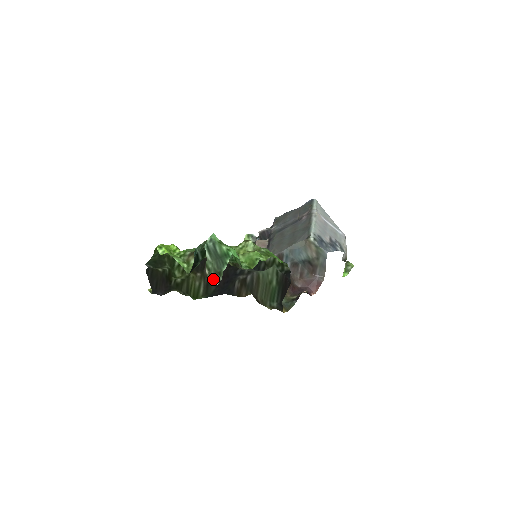
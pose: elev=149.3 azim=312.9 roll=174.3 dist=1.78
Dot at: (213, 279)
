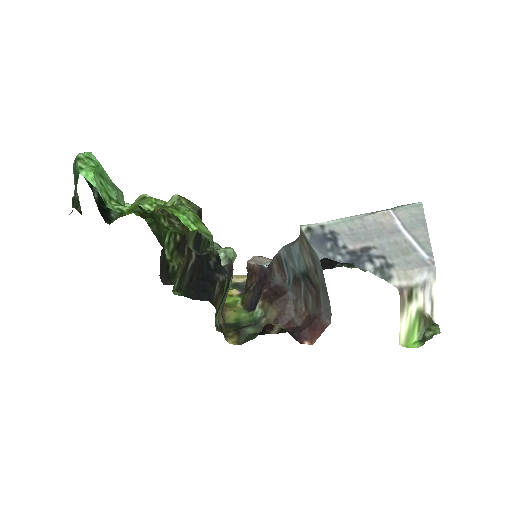
Dot at: occluded
